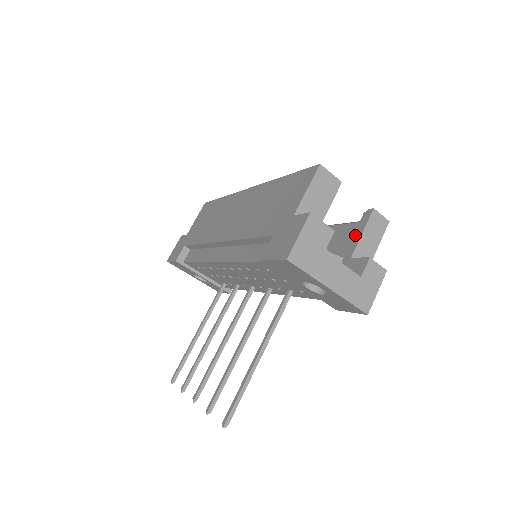
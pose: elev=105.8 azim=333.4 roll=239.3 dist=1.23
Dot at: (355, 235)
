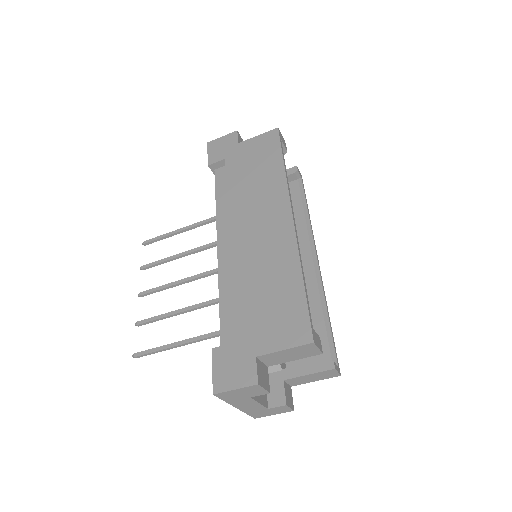
Dot at: (305, 367)
